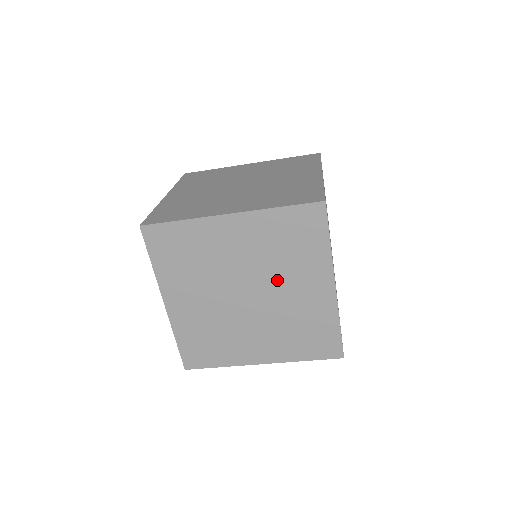
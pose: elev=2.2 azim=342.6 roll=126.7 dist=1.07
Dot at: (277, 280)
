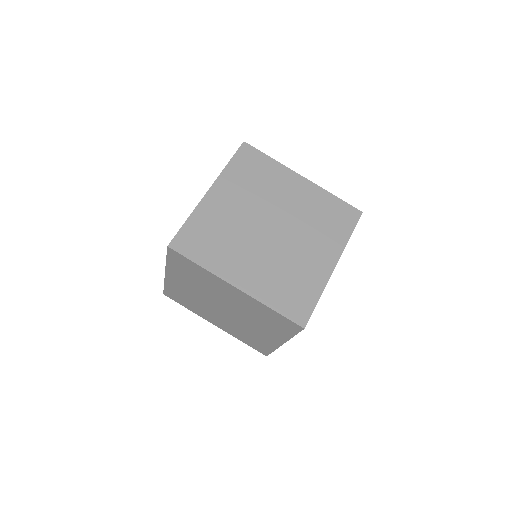
Dot at: (248, 319)
